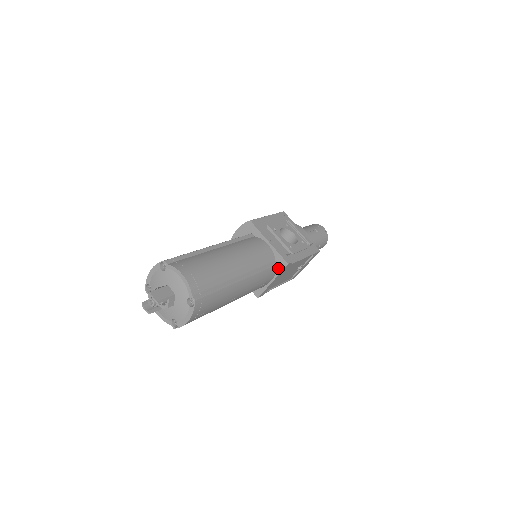
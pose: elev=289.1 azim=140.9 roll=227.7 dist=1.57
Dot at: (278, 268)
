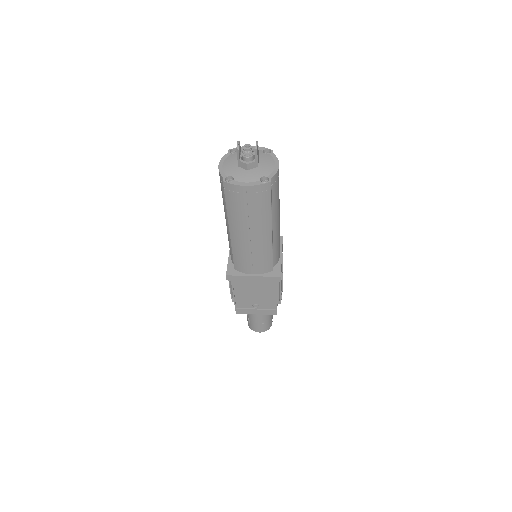
Dot at: (269, 273)
